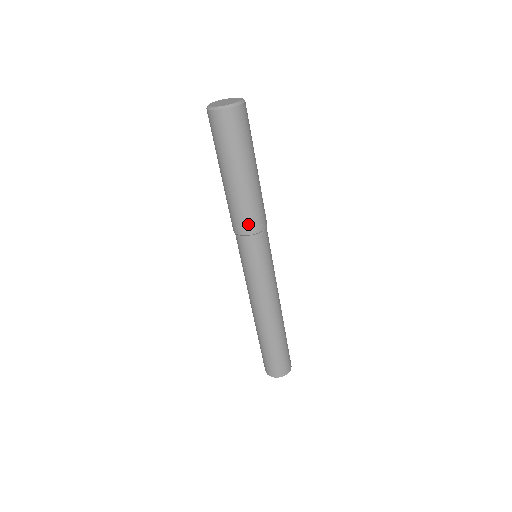
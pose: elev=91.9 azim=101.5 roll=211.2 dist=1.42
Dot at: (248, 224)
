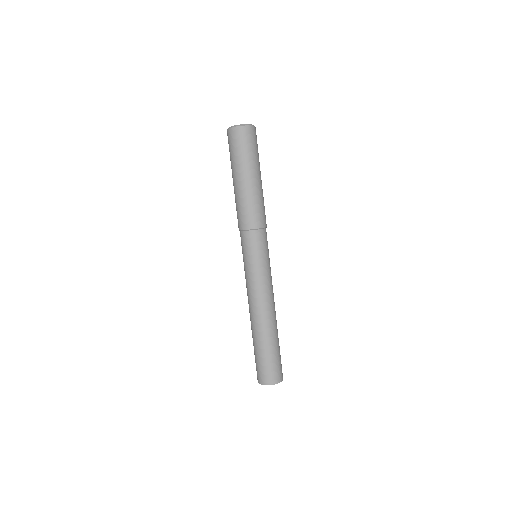
Dot at: (250, 219)
